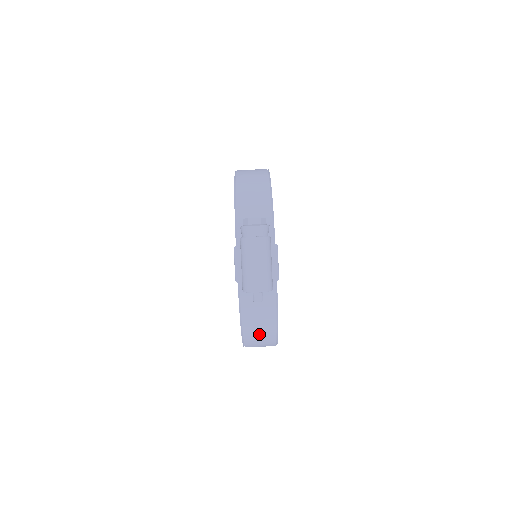
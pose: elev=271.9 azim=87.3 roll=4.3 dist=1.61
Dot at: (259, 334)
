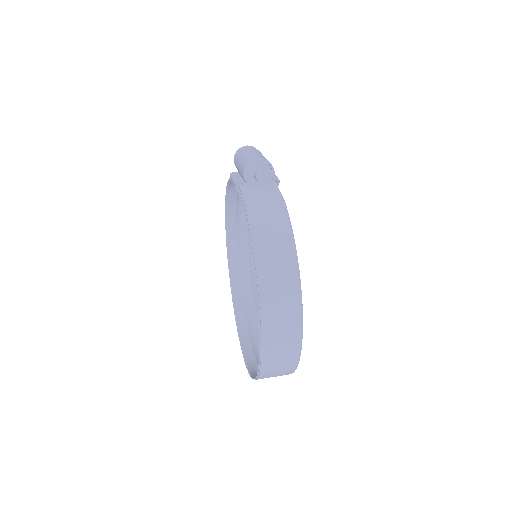
Dot at: (272, 245)
